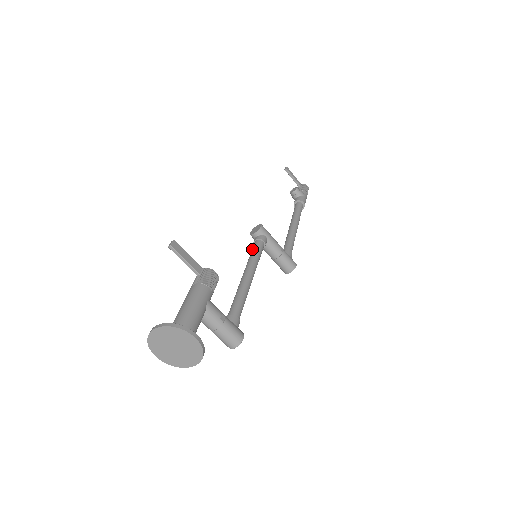
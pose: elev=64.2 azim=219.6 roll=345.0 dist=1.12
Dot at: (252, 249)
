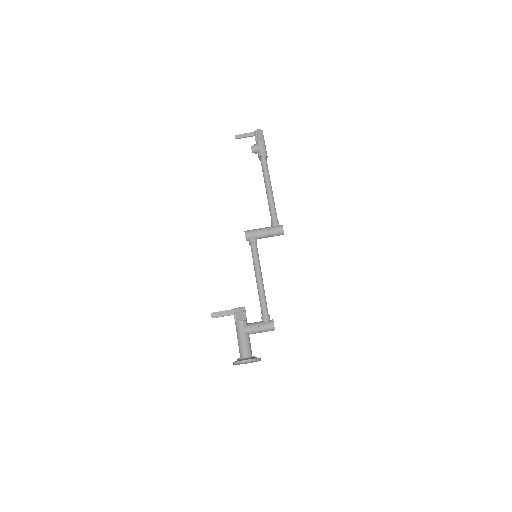
Dot at: occluded
